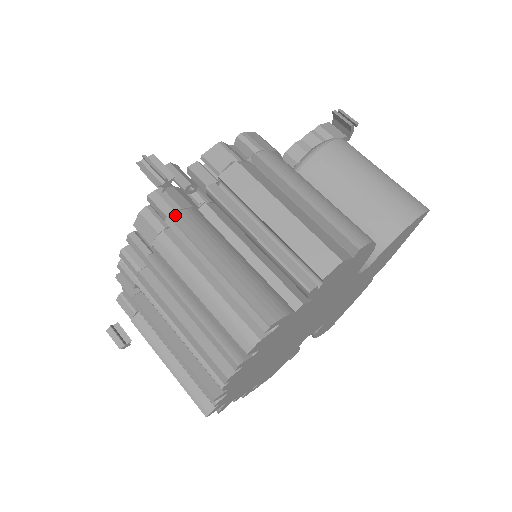
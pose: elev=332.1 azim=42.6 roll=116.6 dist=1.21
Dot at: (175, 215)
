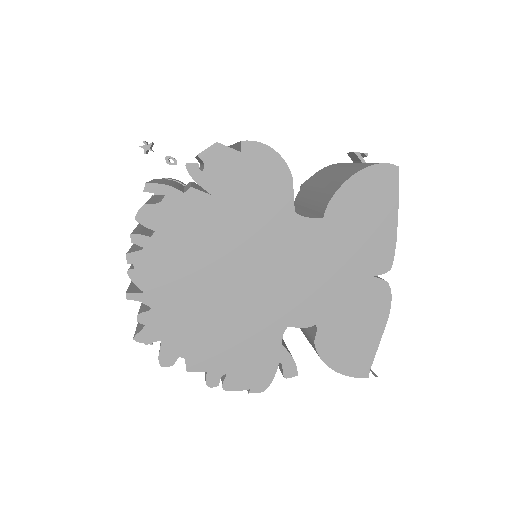
Dot at: occluded
